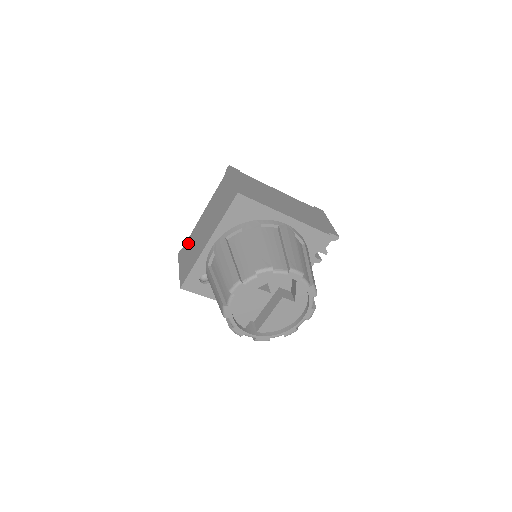
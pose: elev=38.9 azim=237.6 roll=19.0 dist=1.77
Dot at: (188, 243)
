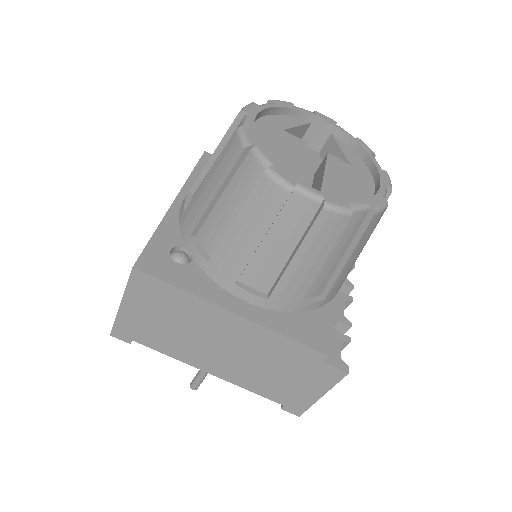
Dot at: occluded
